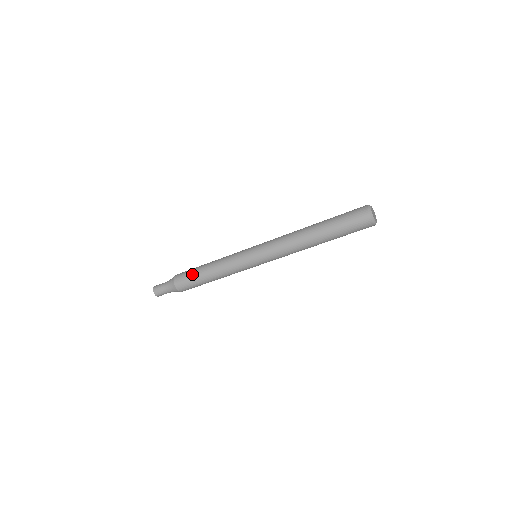
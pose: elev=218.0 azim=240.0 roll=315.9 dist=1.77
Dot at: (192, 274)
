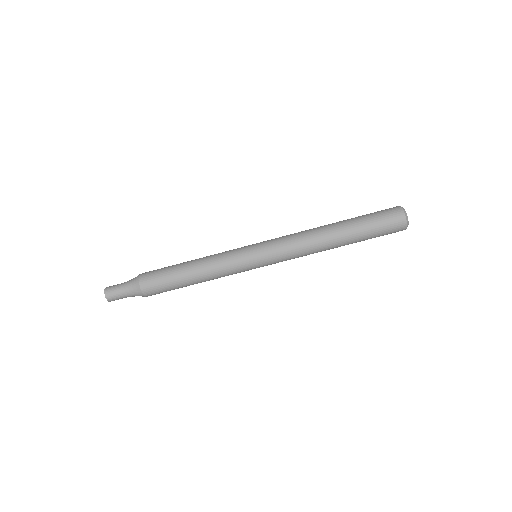
Dot at: (168, 278)
